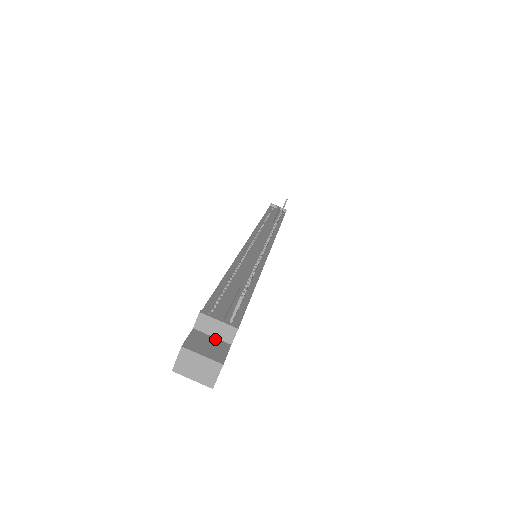
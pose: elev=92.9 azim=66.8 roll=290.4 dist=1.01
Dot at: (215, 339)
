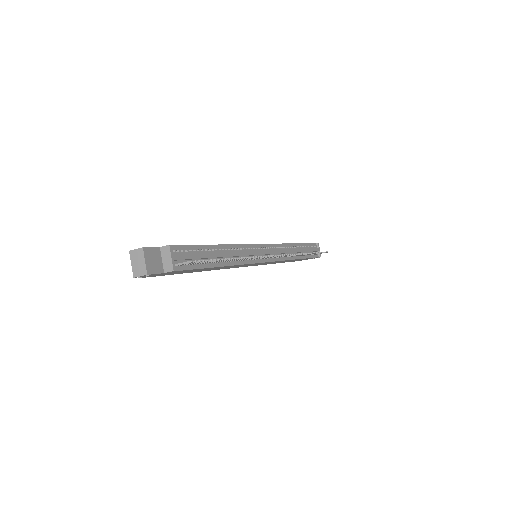
Dot at: (161, 262)
